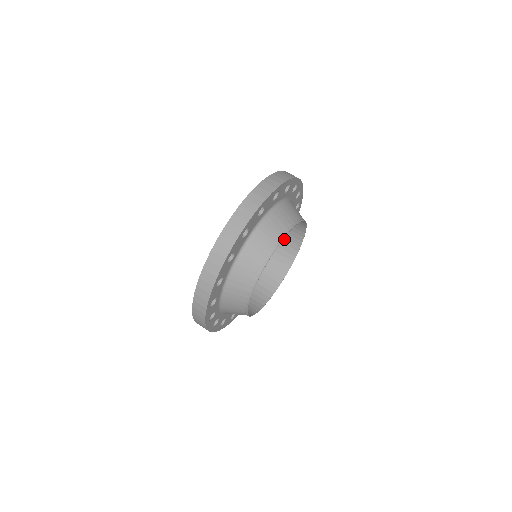
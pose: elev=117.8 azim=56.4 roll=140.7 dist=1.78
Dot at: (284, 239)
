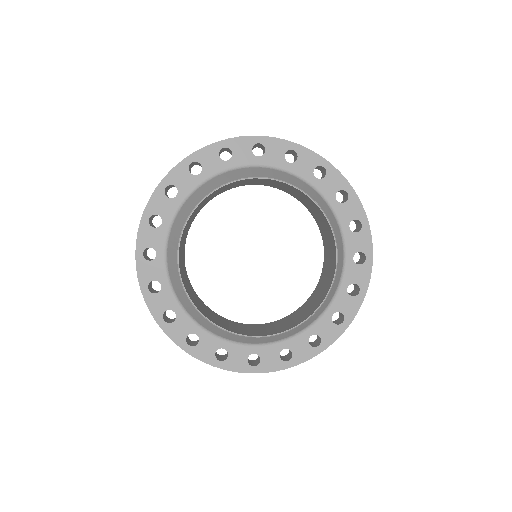
Dot at: (322, 224)
